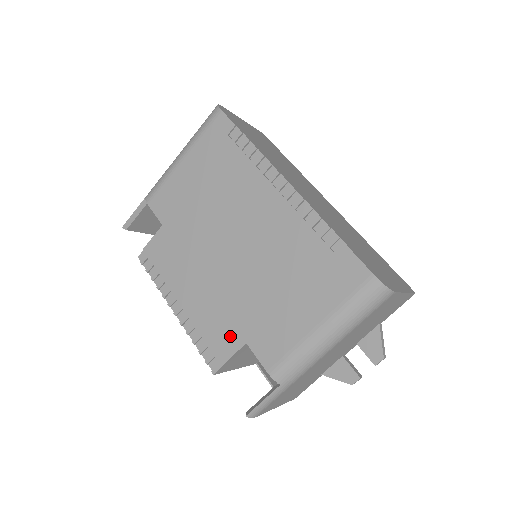
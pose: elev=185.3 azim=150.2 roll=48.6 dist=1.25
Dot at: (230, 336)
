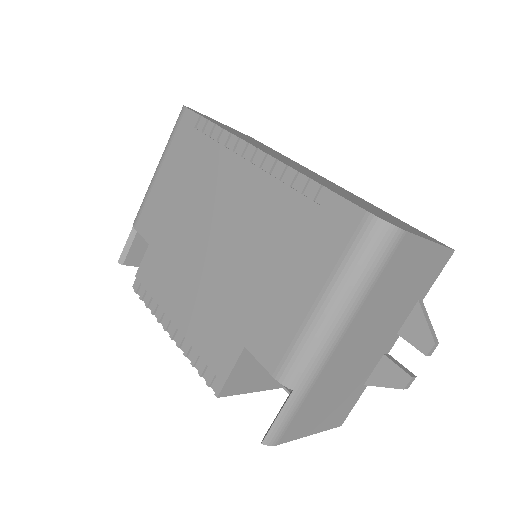
Dot at: (227, 344)
